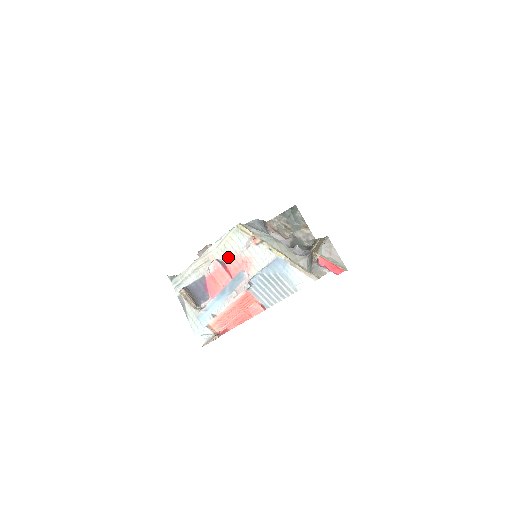
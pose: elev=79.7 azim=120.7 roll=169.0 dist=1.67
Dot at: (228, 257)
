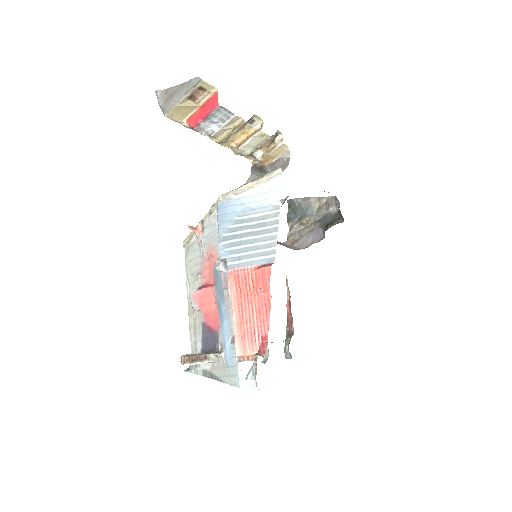
Dot at: (199, 277)
